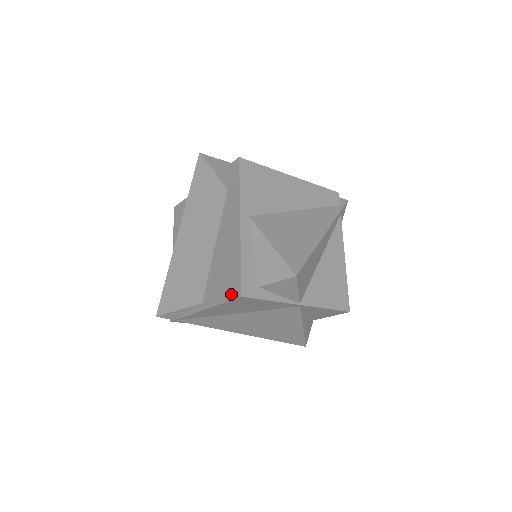
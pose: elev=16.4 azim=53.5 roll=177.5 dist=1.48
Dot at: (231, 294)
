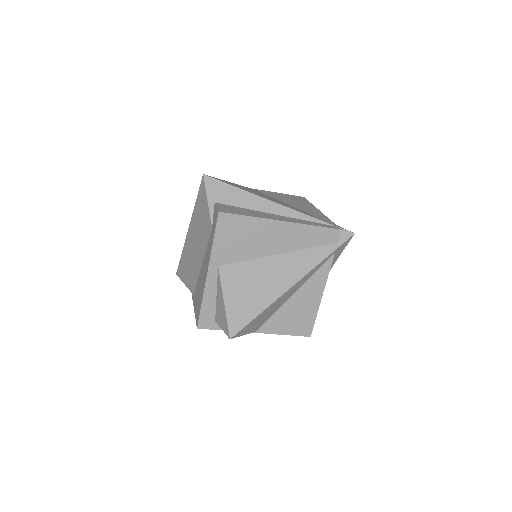
Dot at: (196, 317)
